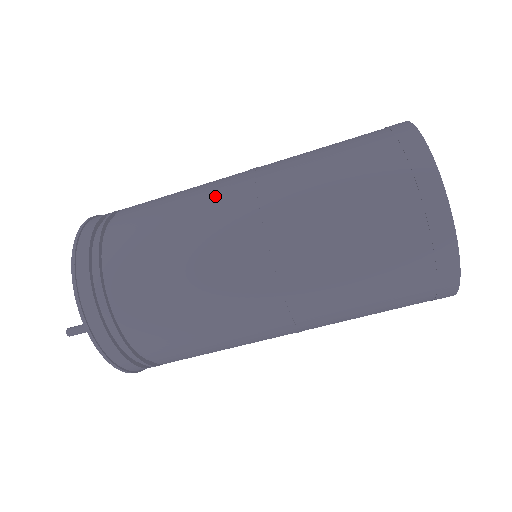
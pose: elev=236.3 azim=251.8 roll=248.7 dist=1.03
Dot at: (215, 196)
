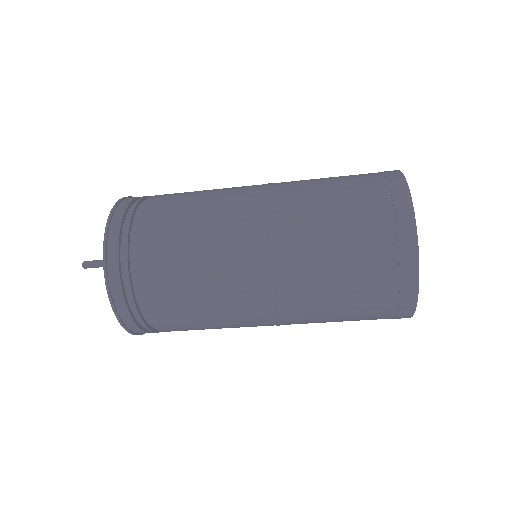
Dot at: (238, 187)
